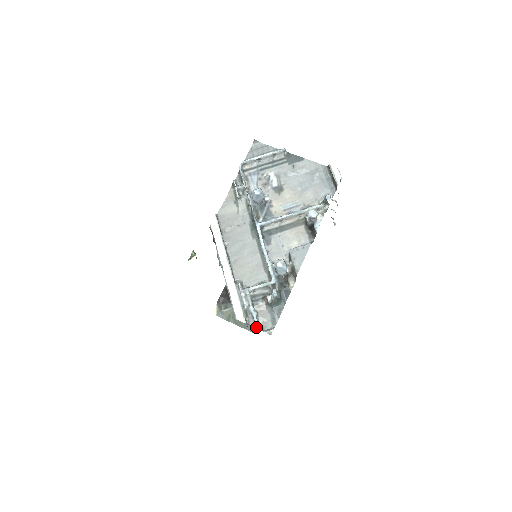
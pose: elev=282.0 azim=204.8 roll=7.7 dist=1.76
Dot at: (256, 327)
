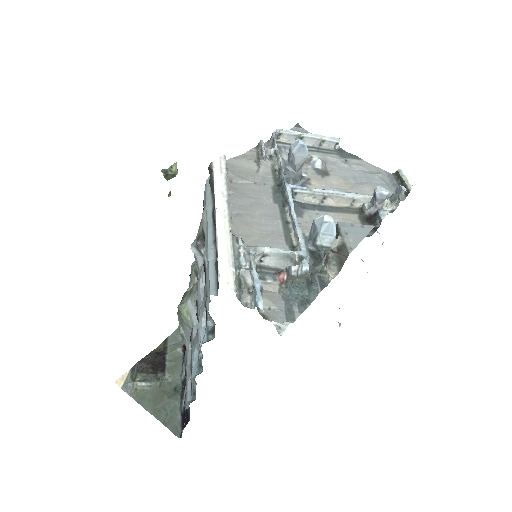
Dot at: (257, 303)
